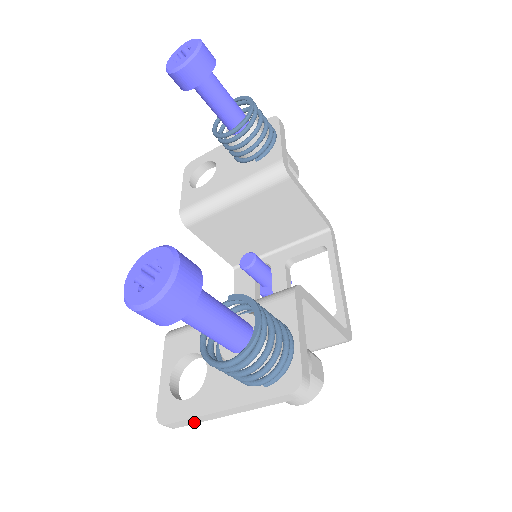
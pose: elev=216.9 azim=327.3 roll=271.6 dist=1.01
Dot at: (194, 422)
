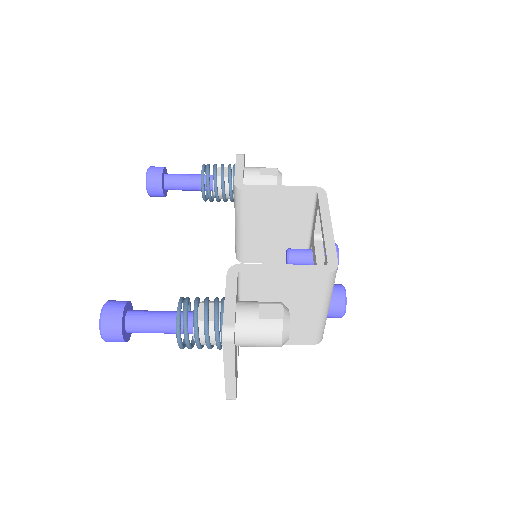
Dot at: (233, 389)
